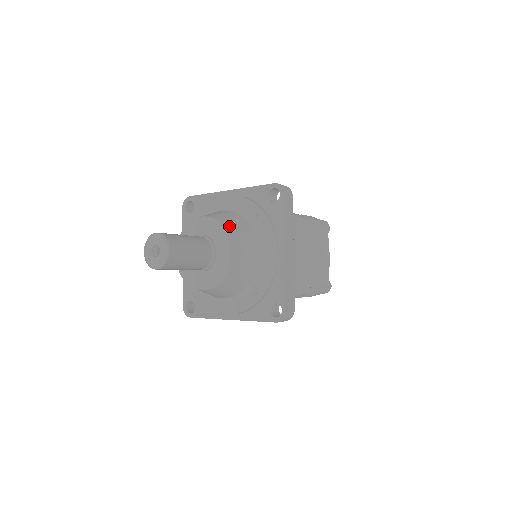
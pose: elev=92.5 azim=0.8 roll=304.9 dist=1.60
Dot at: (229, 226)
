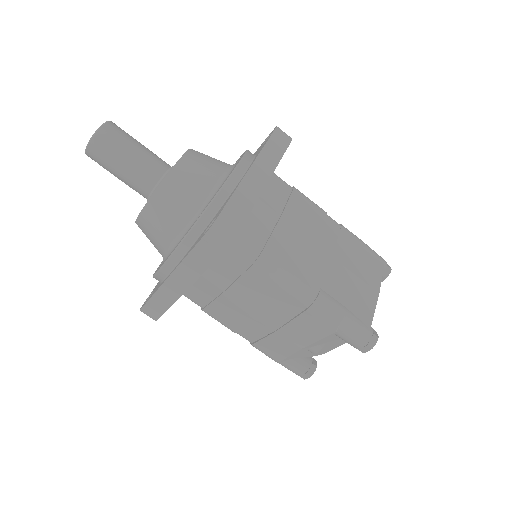
Dot at: (199, 152)
